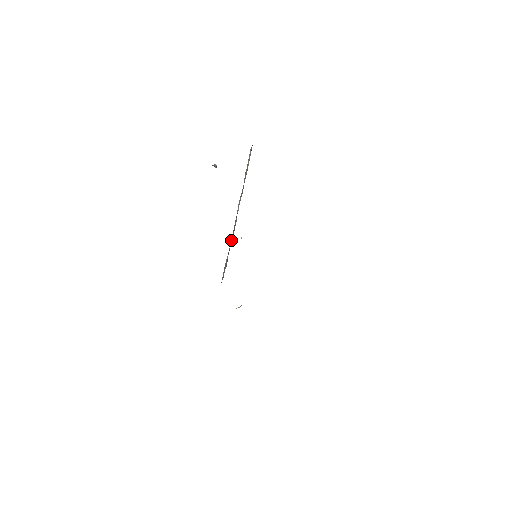
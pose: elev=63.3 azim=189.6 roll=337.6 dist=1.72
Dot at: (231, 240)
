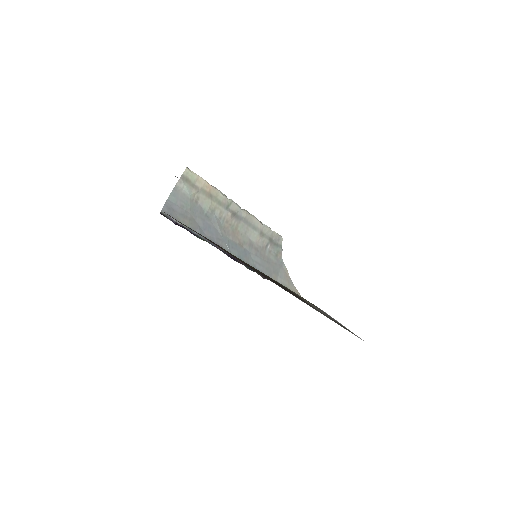
Dot at: (255, 228)
